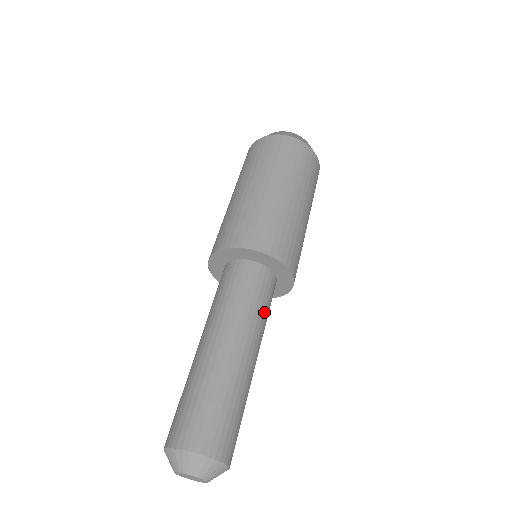
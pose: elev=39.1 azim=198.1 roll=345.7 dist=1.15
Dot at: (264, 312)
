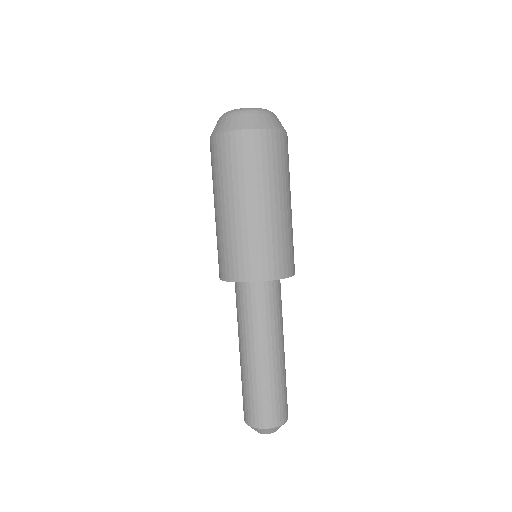
Dot at: (271, 316)
